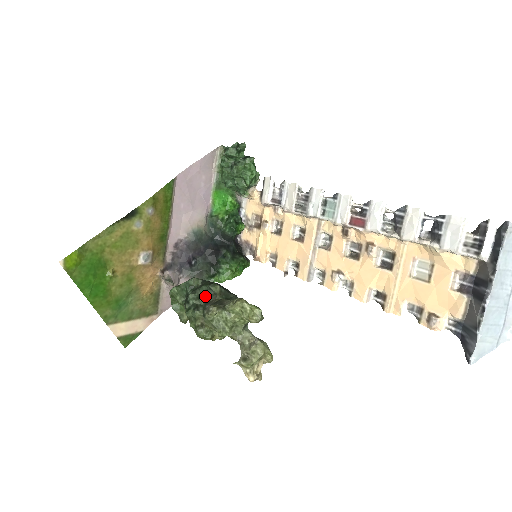
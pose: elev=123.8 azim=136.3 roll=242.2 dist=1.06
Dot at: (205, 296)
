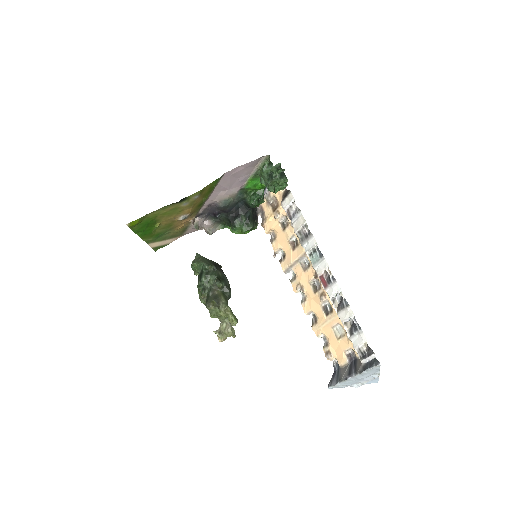
Dot at: (212, 283)
